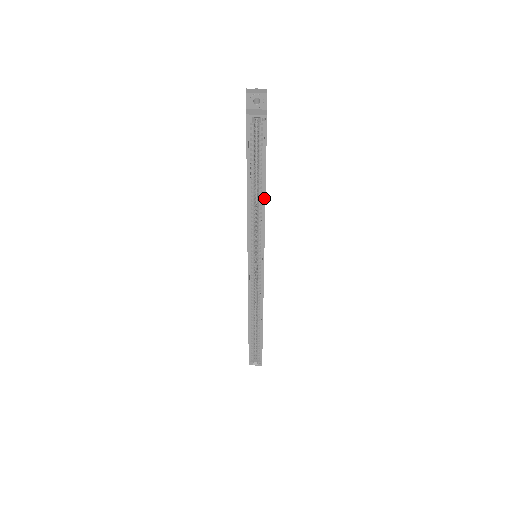
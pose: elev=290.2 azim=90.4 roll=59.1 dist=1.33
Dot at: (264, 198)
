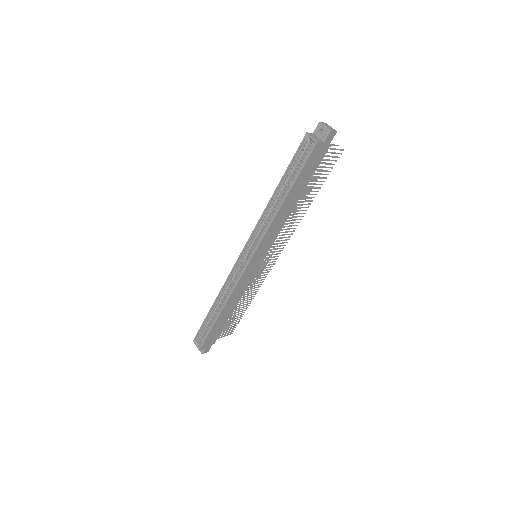
Dot at: (281, 204)
